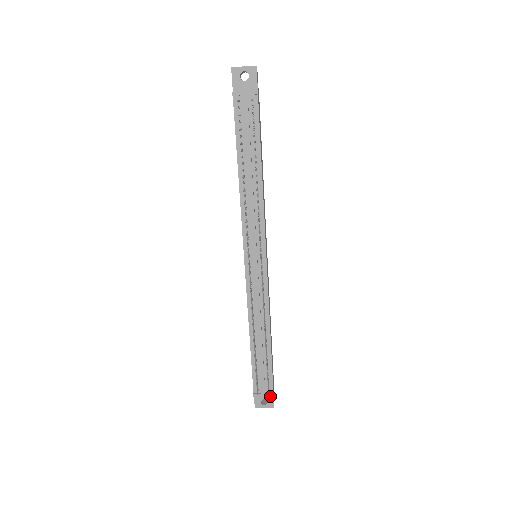
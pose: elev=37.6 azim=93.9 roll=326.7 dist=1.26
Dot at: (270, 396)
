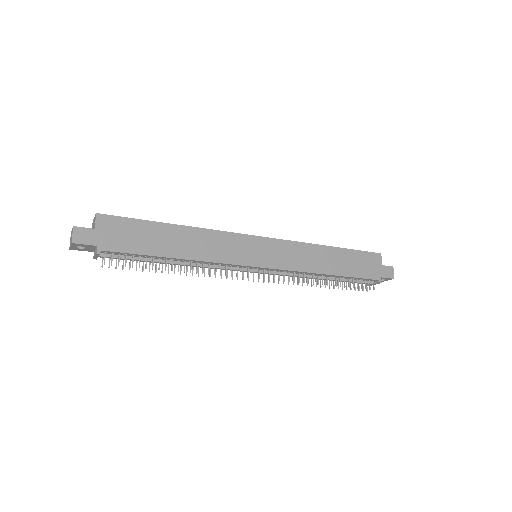
Dot at: (382, 278)
